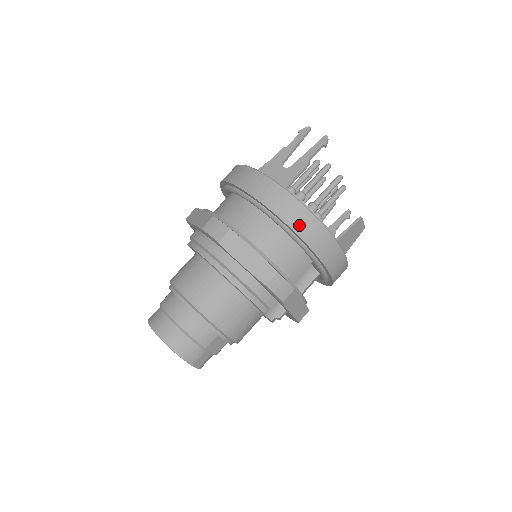
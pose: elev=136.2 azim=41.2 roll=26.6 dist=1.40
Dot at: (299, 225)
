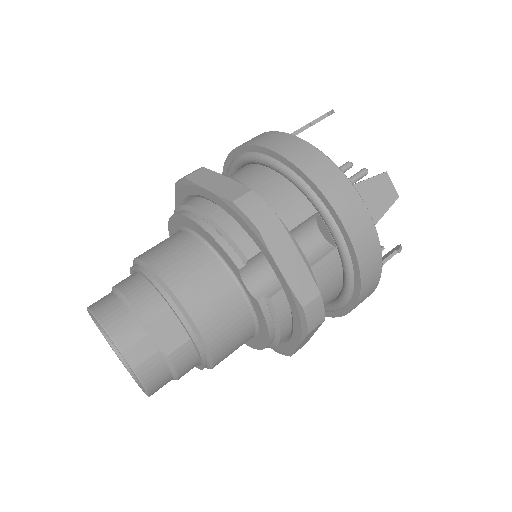
Dot at: (286, 149)
